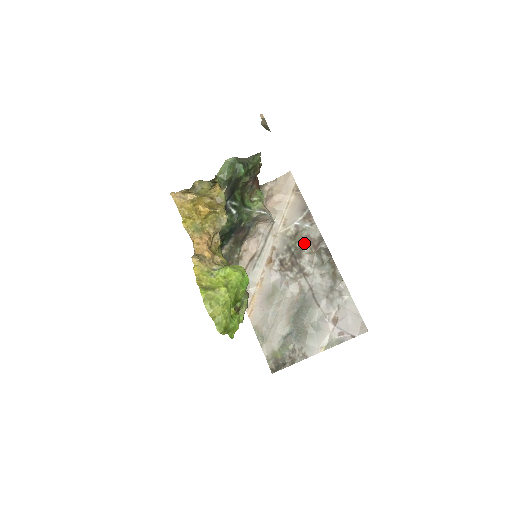
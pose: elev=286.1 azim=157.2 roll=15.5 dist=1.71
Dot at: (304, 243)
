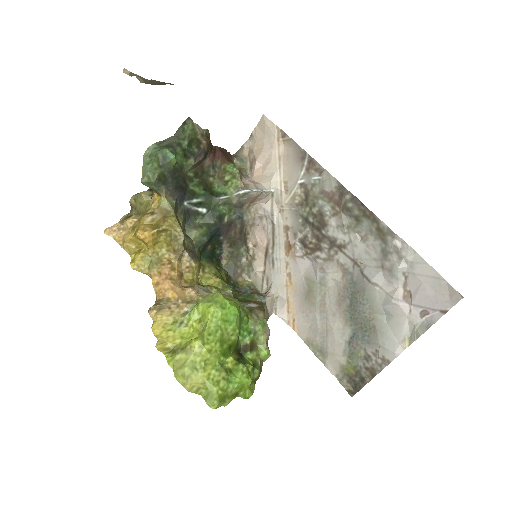
Dot at: (321, 204)
